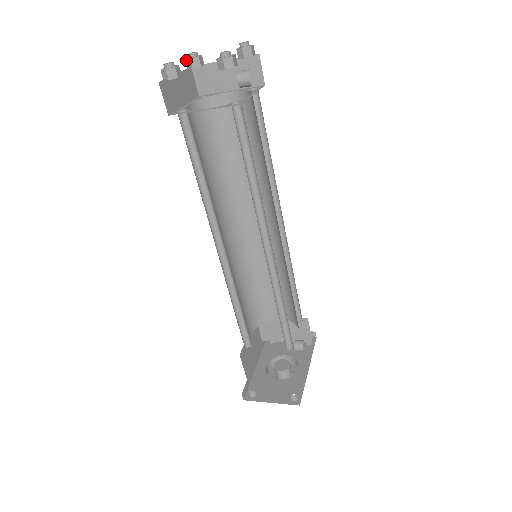
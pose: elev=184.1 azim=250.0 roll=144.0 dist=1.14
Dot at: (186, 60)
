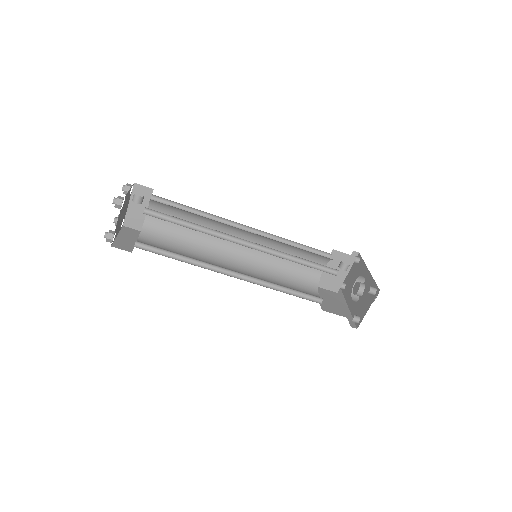
Dot at: occluded
